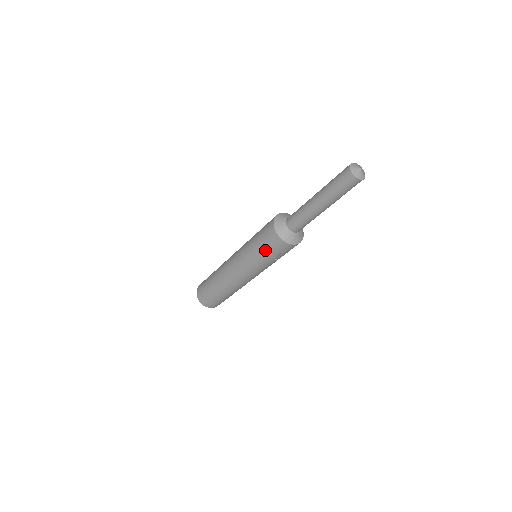
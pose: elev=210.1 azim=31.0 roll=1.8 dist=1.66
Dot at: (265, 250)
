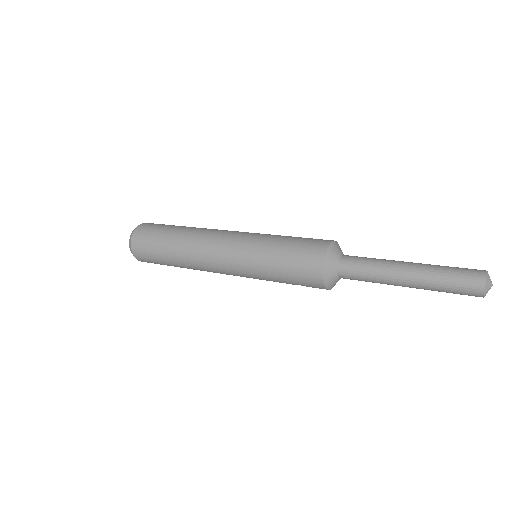
Dot at: (291, 282)
